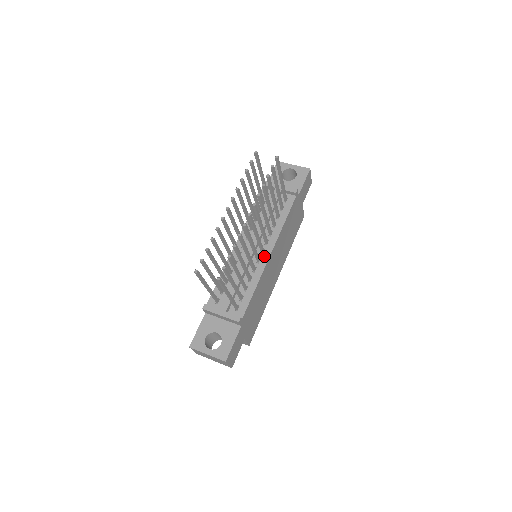
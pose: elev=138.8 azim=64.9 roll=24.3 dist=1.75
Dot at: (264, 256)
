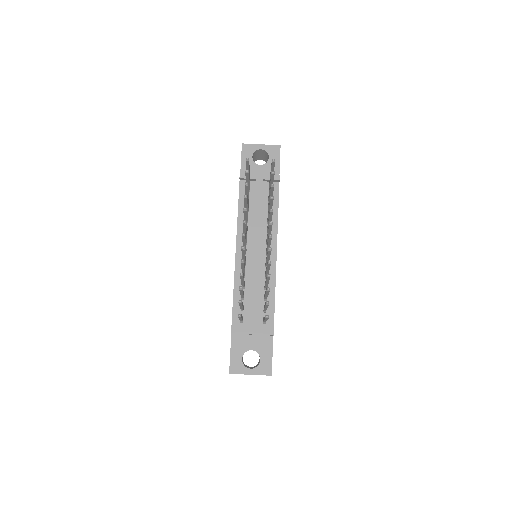
Dot at: (271, 258)
